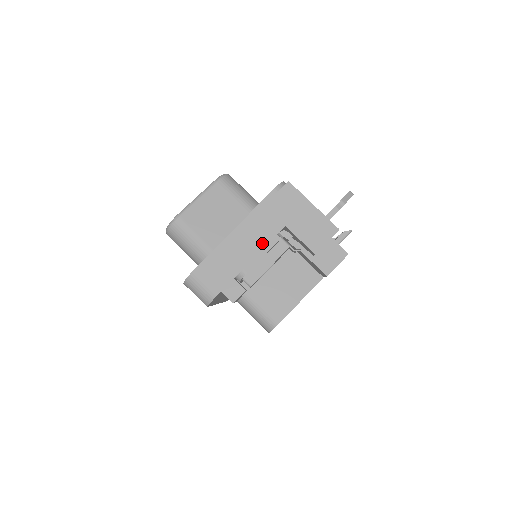
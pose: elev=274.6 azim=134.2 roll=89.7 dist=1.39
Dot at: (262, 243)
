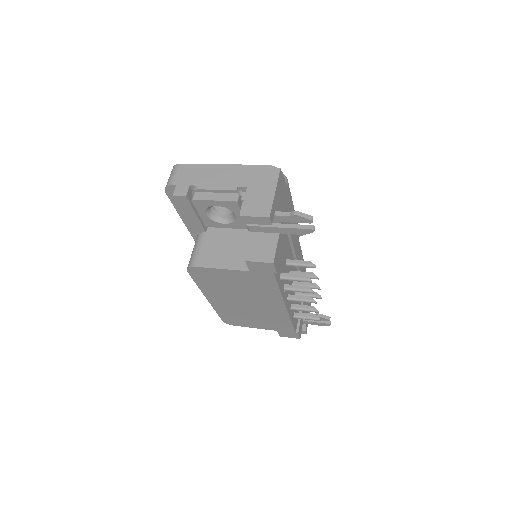
Dot at: (225, 183)
